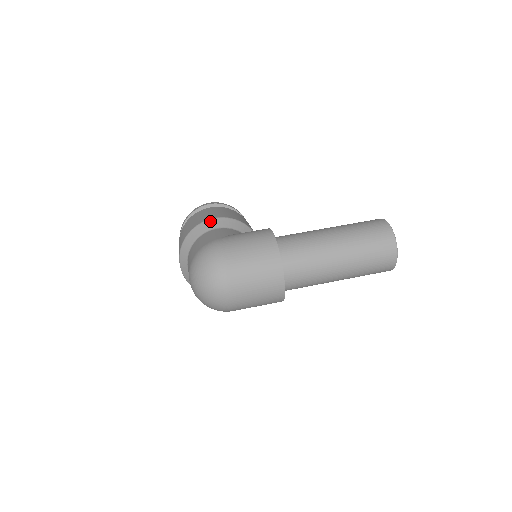
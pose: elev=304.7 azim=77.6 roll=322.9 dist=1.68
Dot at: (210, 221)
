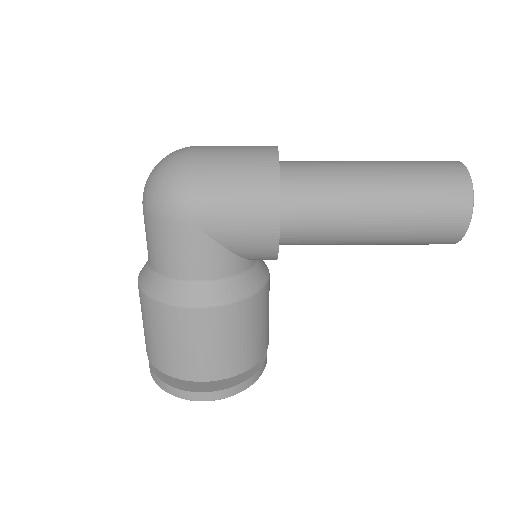
Dot at: occluded
